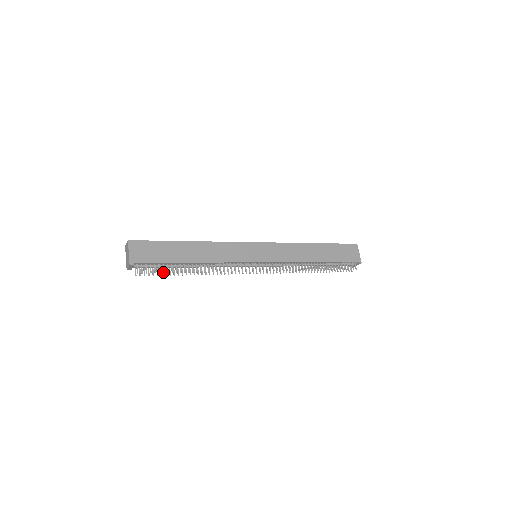
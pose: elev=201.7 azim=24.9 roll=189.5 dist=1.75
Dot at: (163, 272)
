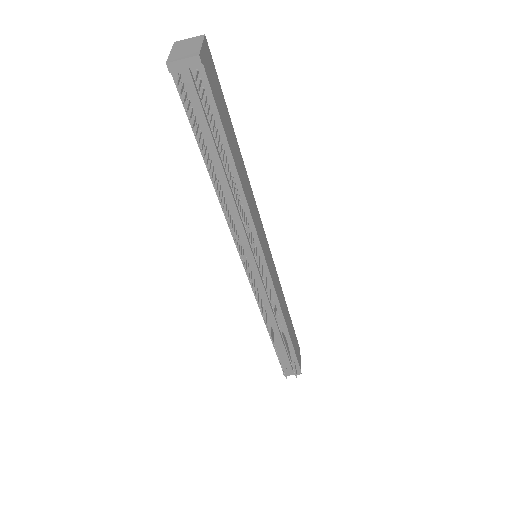
Dot at: (213, 129)
